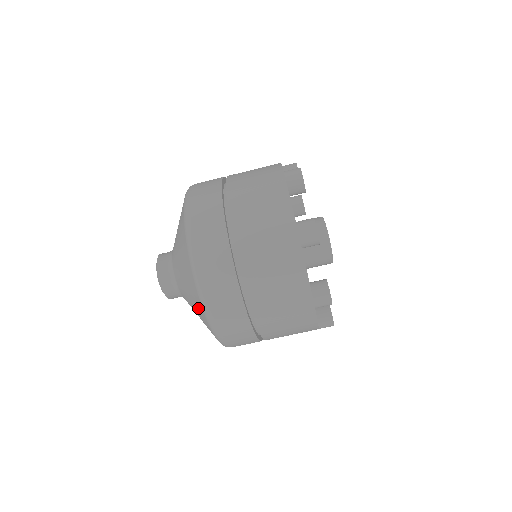
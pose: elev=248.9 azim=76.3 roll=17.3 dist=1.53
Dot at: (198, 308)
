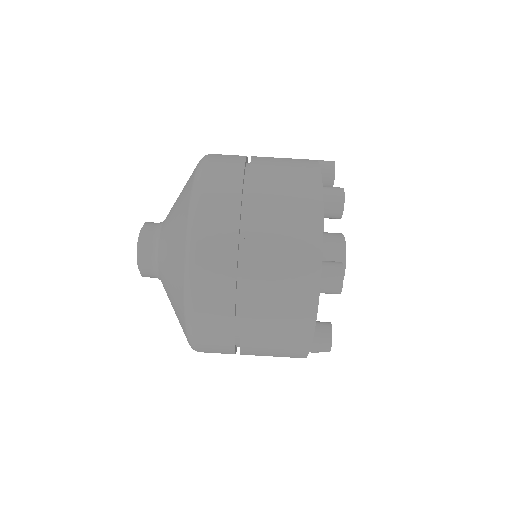
Dot at: (179, 317)
